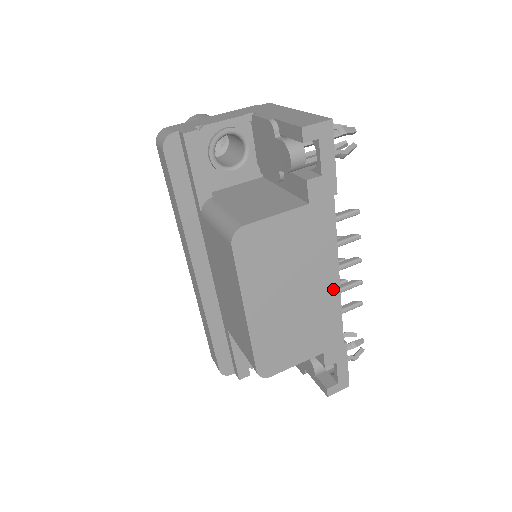
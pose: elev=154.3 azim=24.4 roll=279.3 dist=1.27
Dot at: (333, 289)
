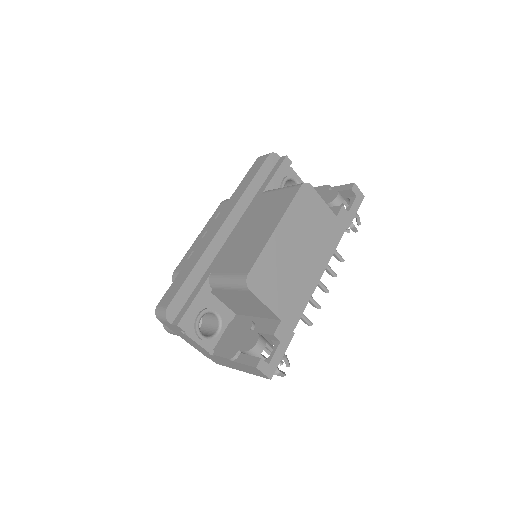
Dot at: (314, 280)
